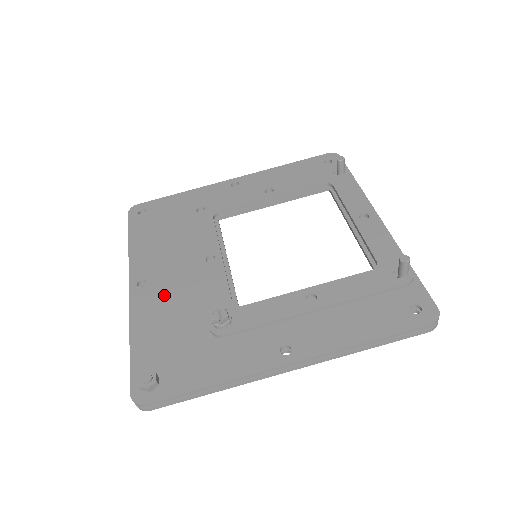
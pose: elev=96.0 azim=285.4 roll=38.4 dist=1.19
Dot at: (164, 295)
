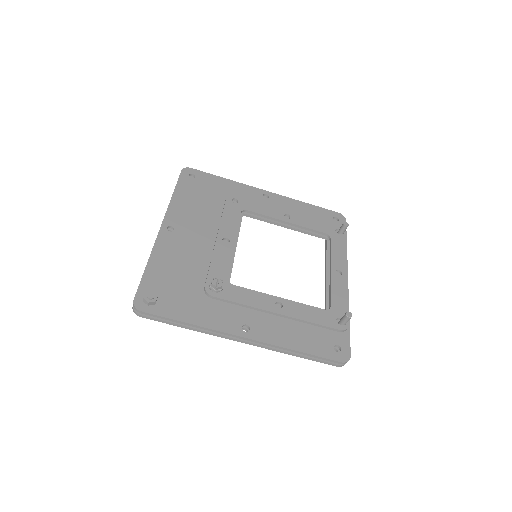
Dot at: (183, 246)
